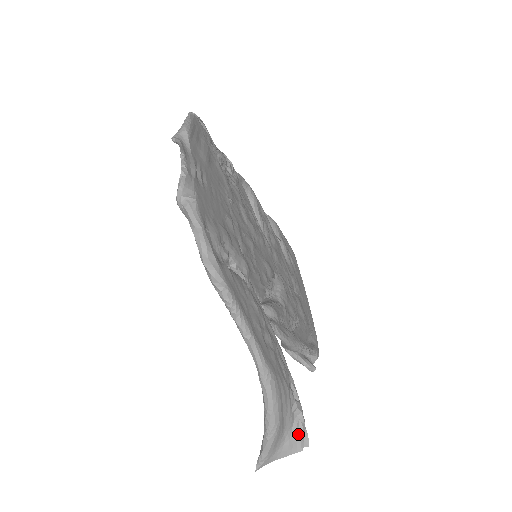
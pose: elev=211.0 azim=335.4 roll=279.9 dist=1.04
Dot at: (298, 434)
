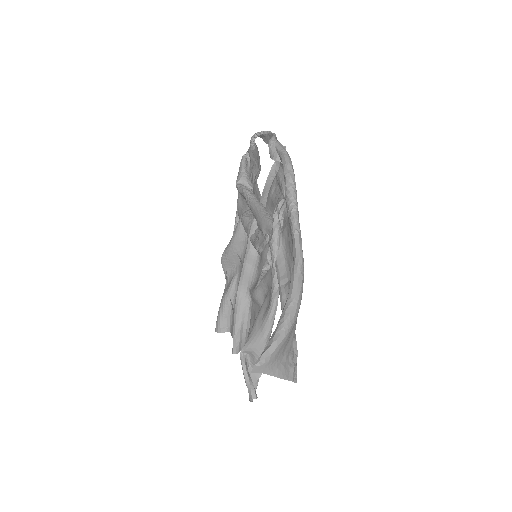
Dot at: (292, 364)
